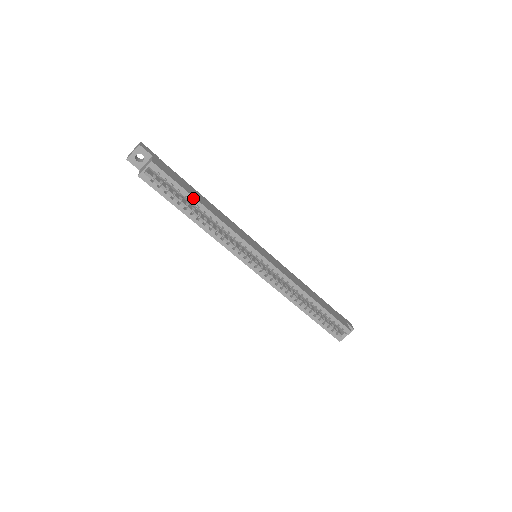
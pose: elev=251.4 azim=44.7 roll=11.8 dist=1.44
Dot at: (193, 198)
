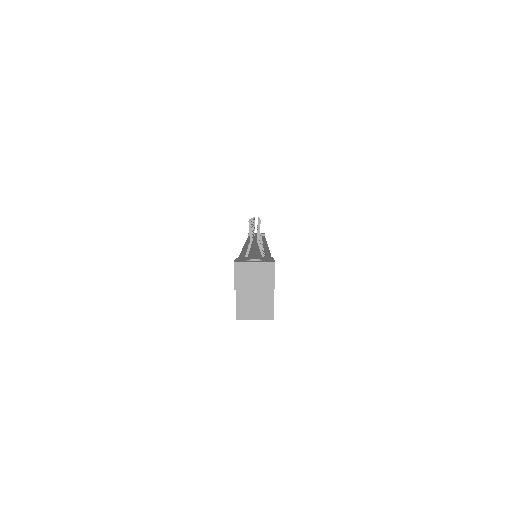
Dot at: occluded
